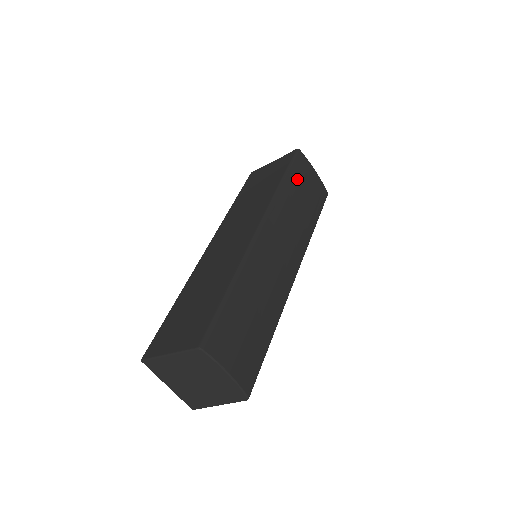
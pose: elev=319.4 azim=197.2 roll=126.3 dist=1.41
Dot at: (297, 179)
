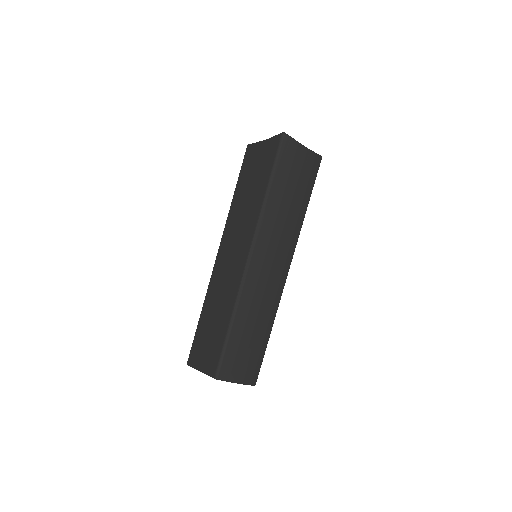
Dot at: (283, 176)
